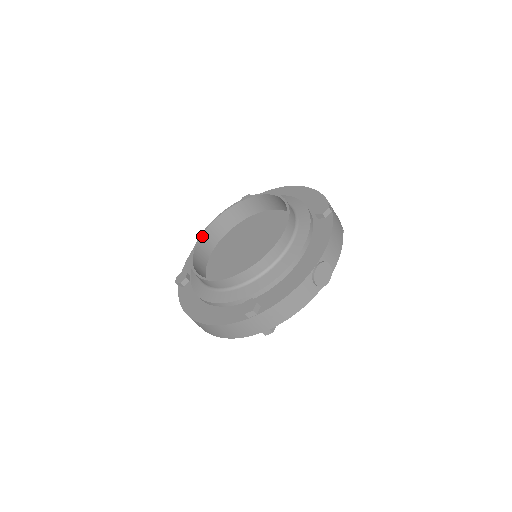
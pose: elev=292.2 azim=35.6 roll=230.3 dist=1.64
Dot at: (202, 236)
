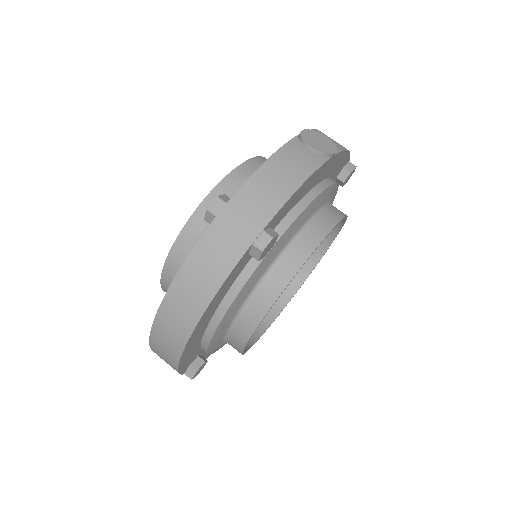
Dot at: occluded
